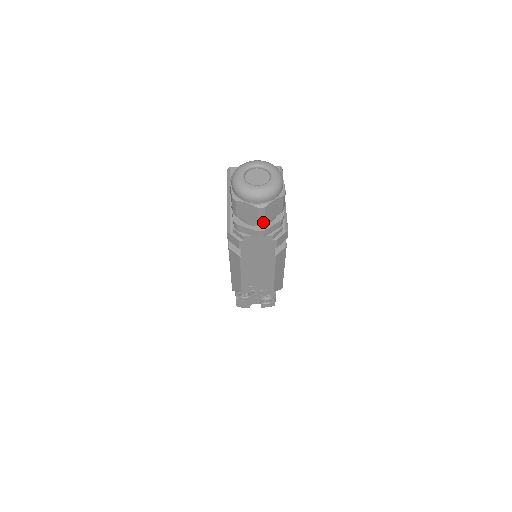
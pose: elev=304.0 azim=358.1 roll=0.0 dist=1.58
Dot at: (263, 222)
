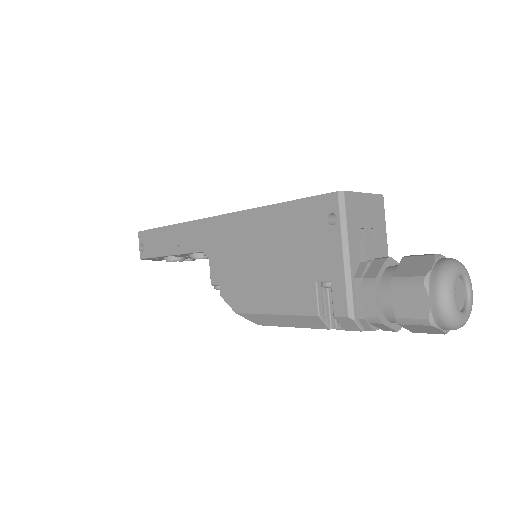
Dot at: occluded
